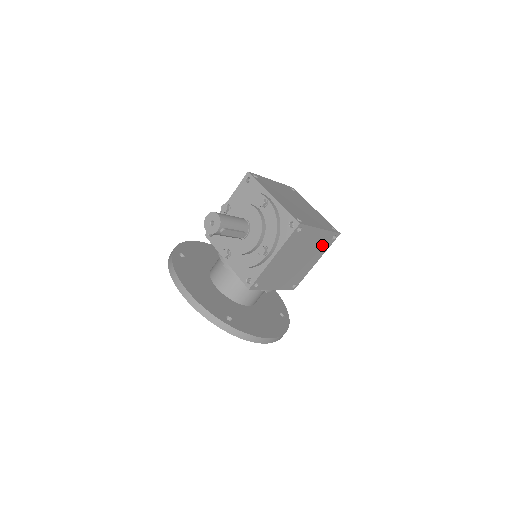
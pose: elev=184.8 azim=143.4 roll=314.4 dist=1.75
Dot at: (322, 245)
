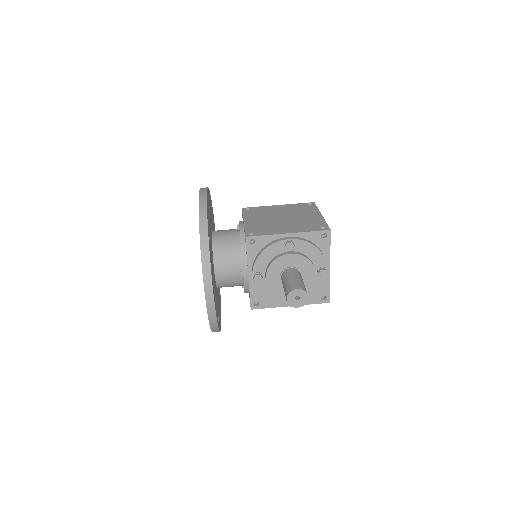
Dot at: occluded
